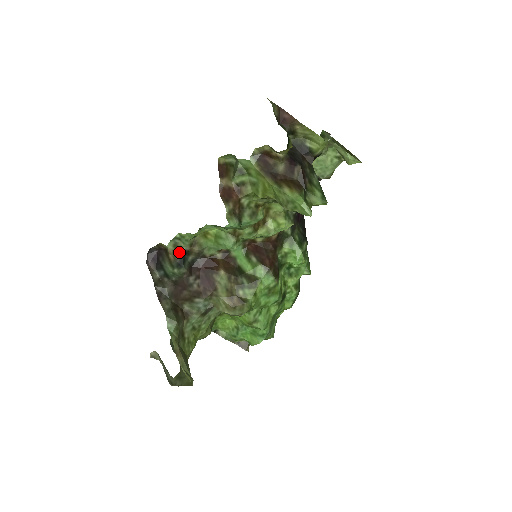
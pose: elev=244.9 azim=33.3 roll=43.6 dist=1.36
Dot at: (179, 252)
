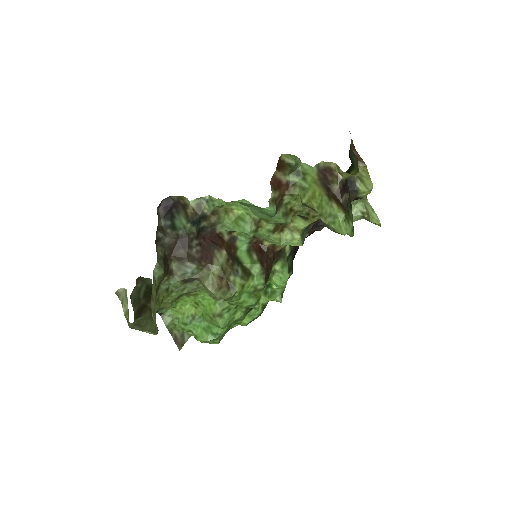
Dot at: (199, 212)
